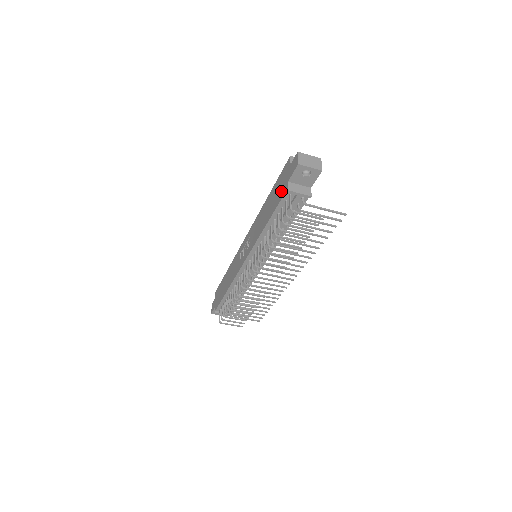
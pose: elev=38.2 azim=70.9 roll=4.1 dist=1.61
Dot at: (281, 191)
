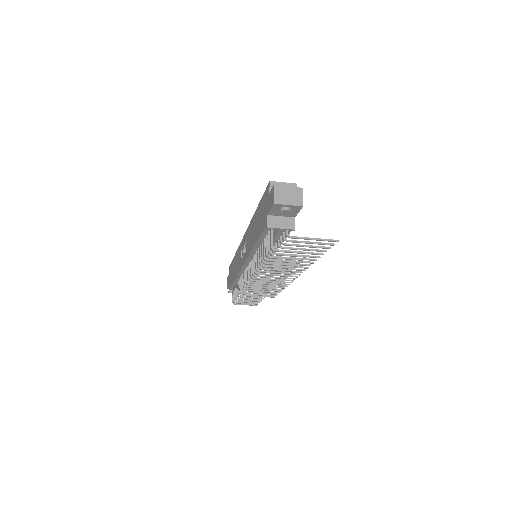
Dot at: (263, 220)
